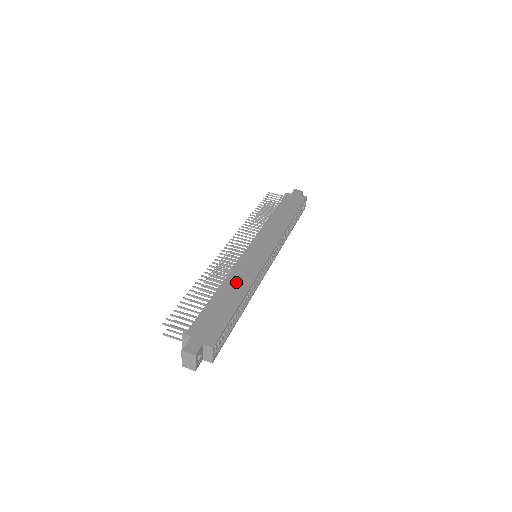
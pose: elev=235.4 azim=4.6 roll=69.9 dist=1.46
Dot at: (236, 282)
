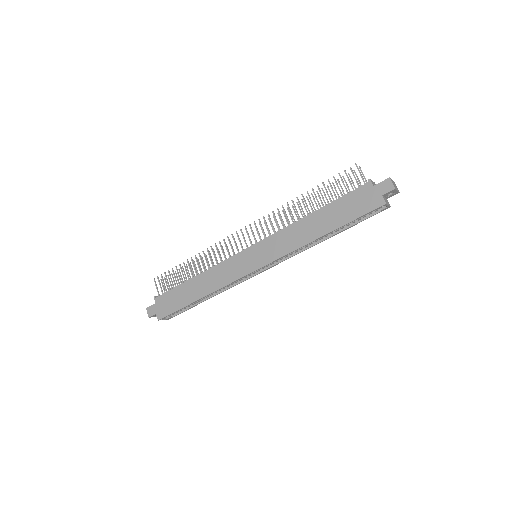
Dot at: (208, 280)
